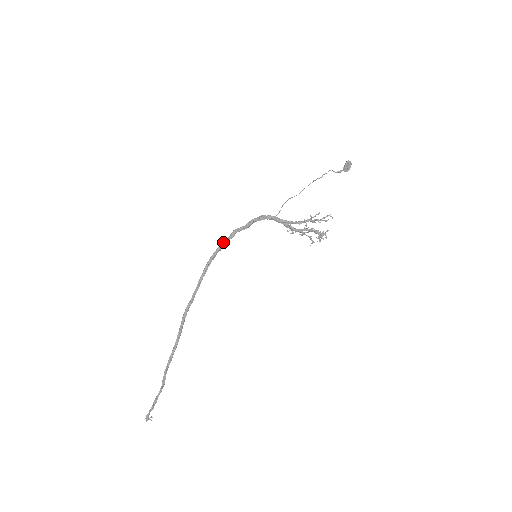
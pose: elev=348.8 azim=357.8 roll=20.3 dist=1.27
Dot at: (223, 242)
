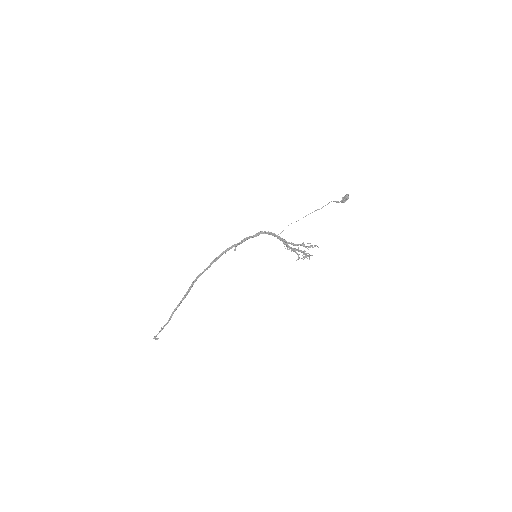
Dot at: (235, 244)
